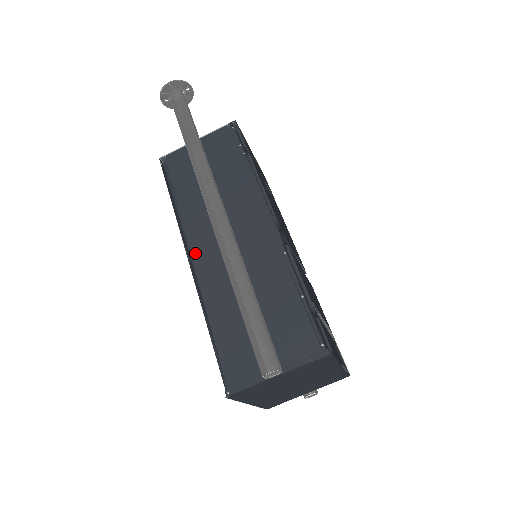
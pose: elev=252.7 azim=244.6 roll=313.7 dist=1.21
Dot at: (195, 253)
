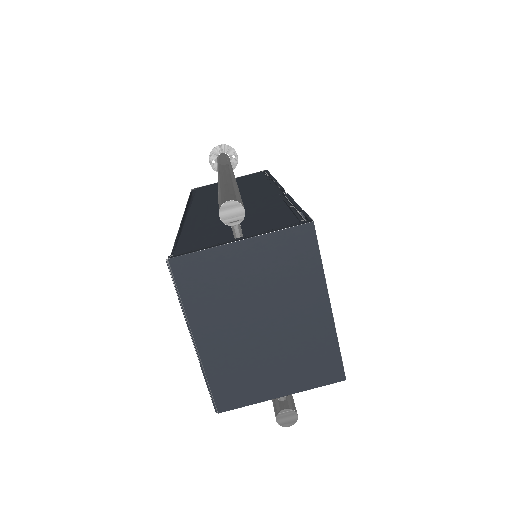
Dot at: (193, 210)
